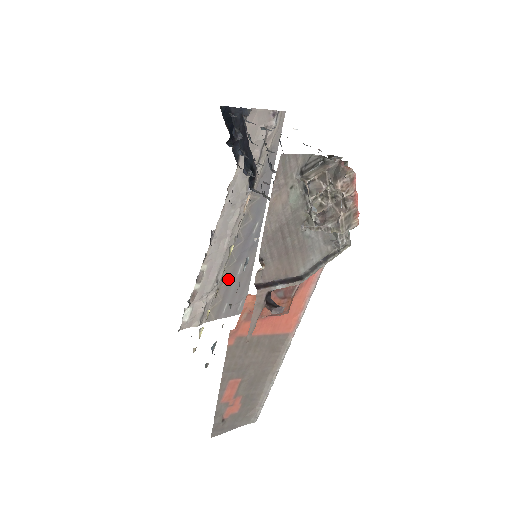
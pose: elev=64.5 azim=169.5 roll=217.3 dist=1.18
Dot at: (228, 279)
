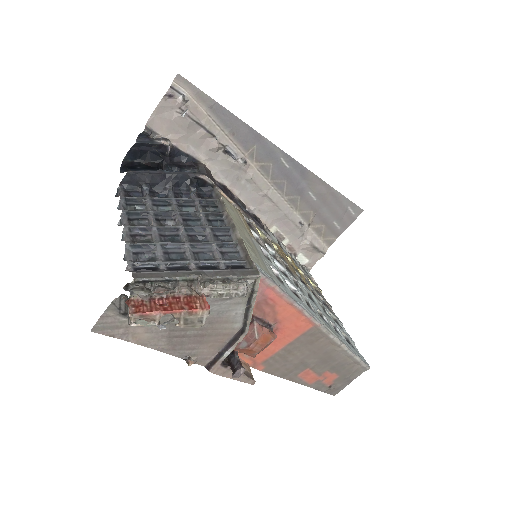
Dot at: (310, 211)
